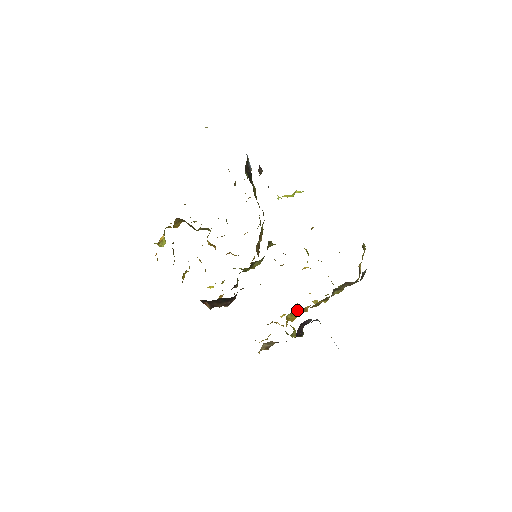
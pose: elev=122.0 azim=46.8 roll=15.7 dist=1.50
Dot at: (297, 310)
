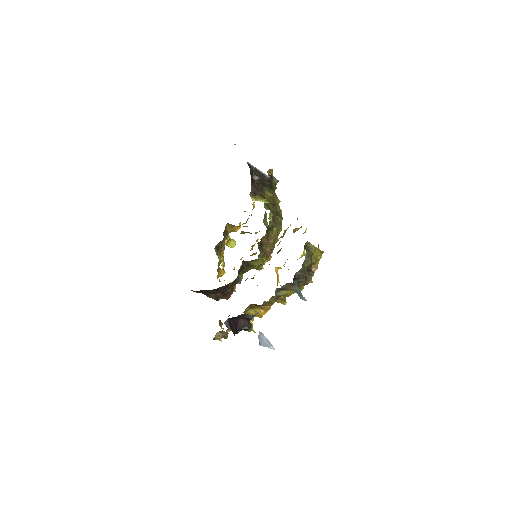
Dot at: (259, 307)
